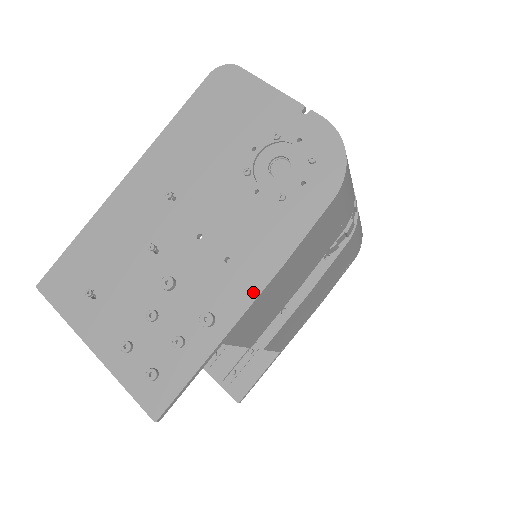
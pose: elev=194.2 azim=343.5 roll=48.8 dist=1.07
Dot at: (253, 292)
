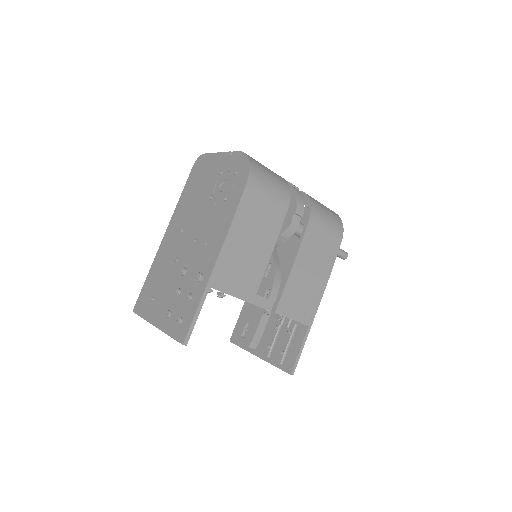
Dot at: (218, 251)
